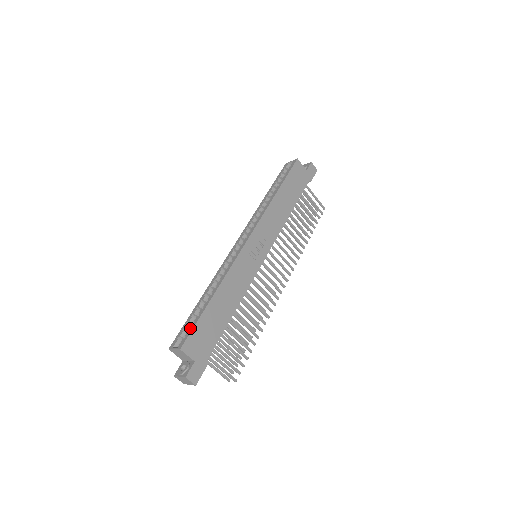
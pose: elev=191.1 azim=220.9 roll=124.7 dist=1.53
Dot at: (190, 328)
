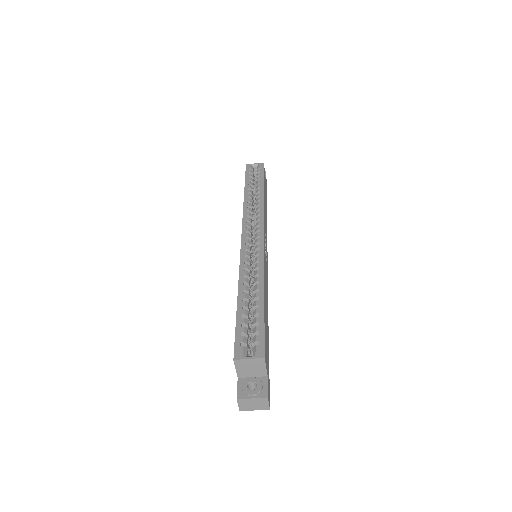
Dot at: (257, 331)
